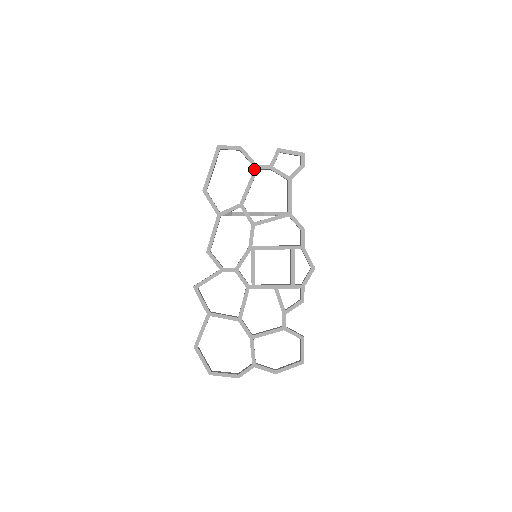
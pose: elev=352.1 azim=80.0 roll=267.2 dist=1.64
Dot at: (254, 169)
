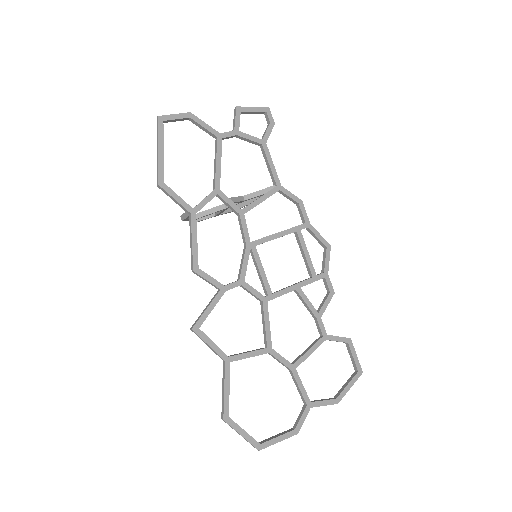
Dot at: (217, 139)
